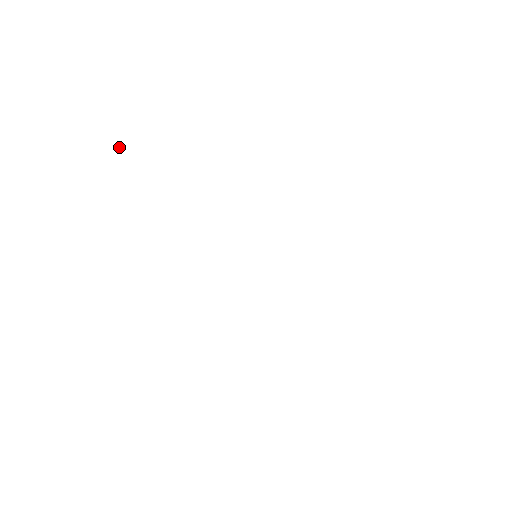
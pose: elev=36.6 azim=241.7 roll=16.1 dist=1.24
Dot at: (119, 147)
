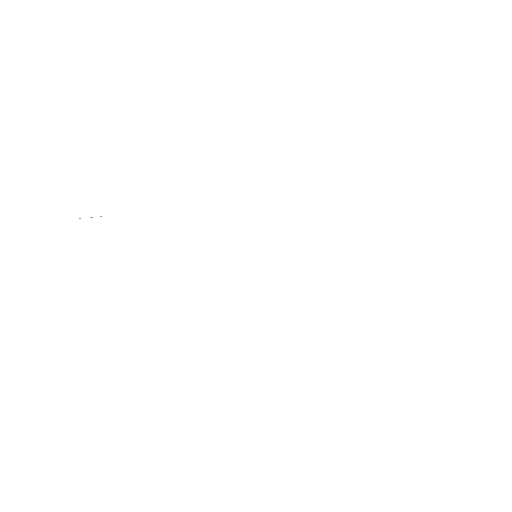
Dot at: occluded
